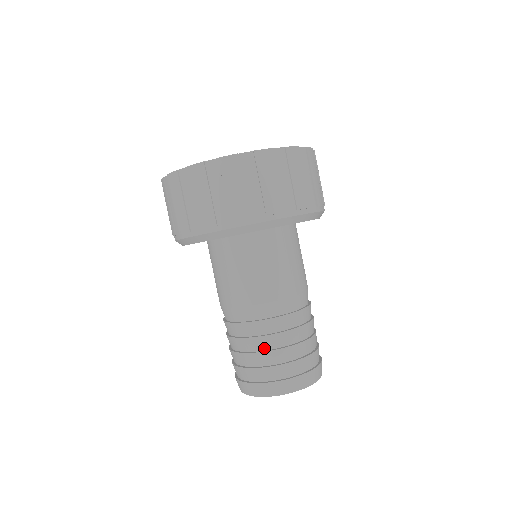
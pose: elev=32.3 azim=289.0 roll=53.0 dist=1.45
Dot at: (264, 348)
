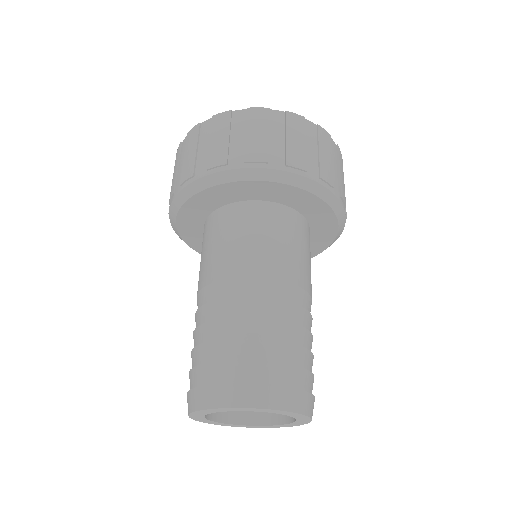
Dot at: (219, 337)
